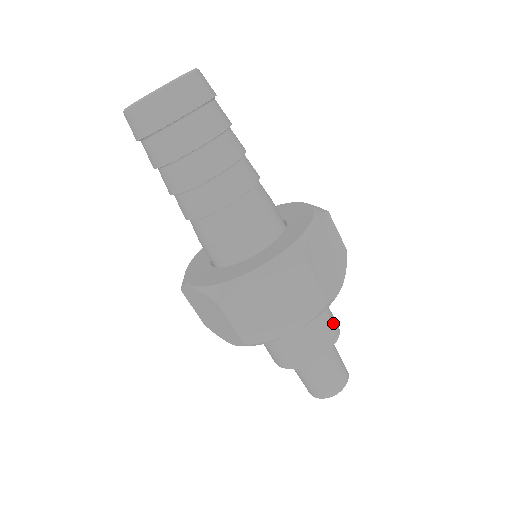
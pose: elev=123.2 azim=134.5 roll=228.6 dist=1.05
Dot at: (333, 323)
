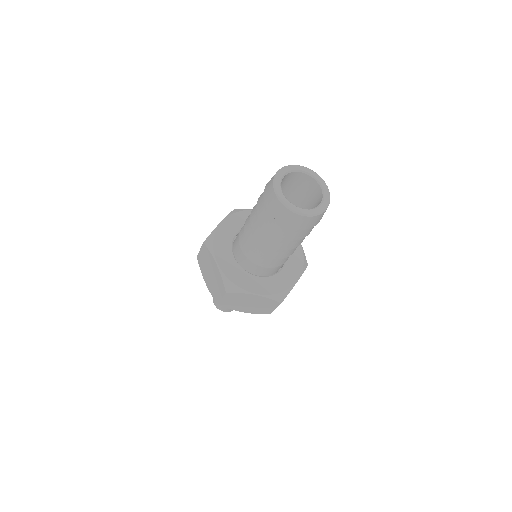
Dot at: occluded
